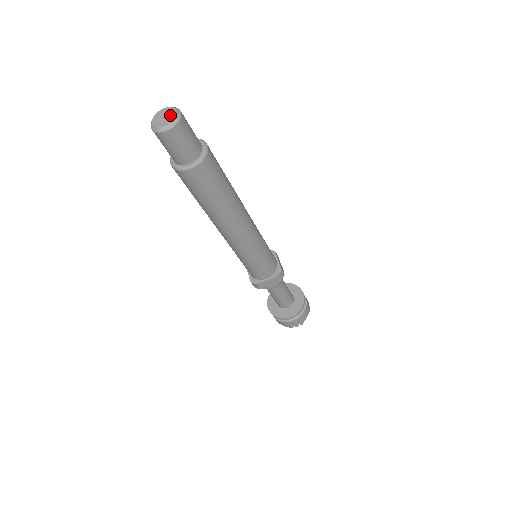
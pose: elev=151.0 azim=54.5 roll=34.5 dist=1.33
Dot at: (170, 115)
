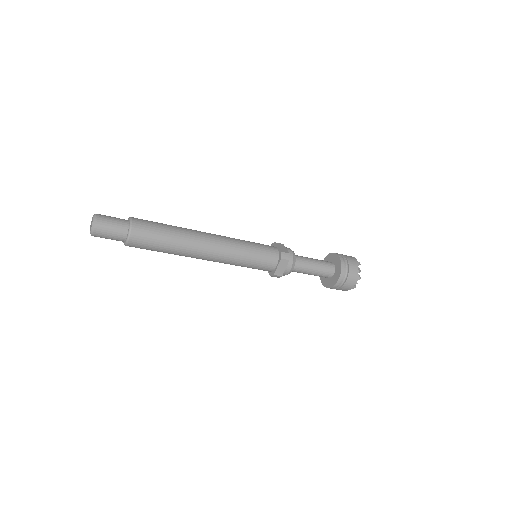
Dot at: (92, 221)
